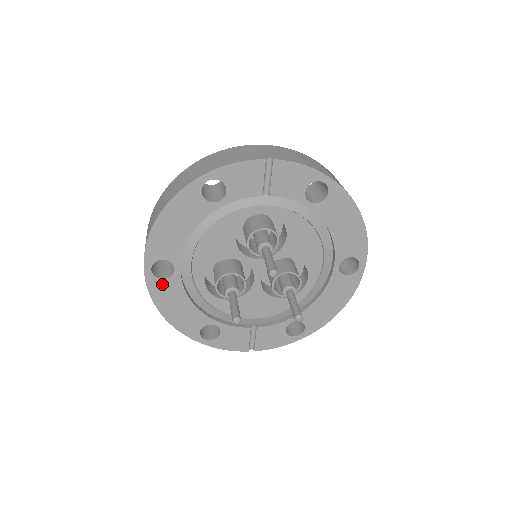
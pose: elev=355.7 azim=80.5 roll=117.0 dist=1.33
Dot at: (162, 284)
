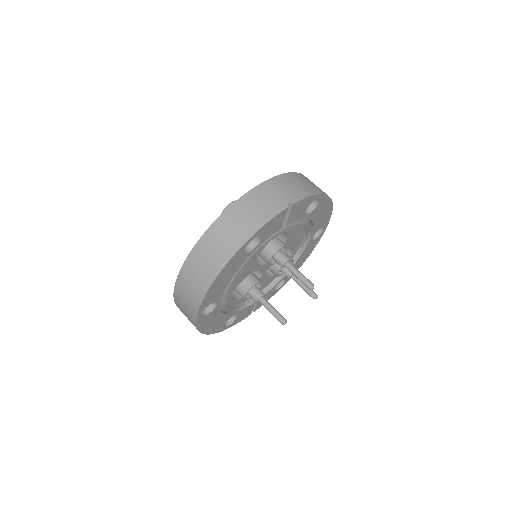
Dot at: (207, 317)
